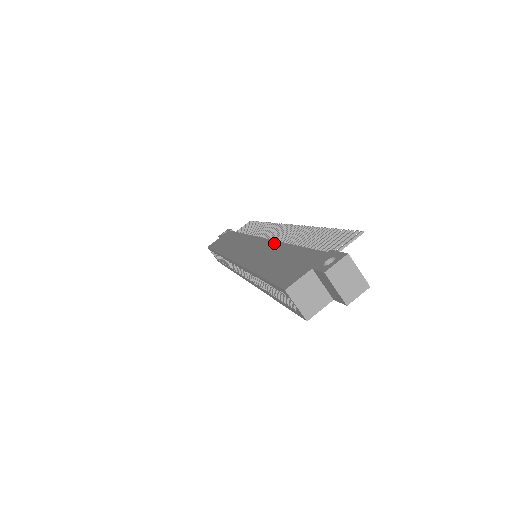
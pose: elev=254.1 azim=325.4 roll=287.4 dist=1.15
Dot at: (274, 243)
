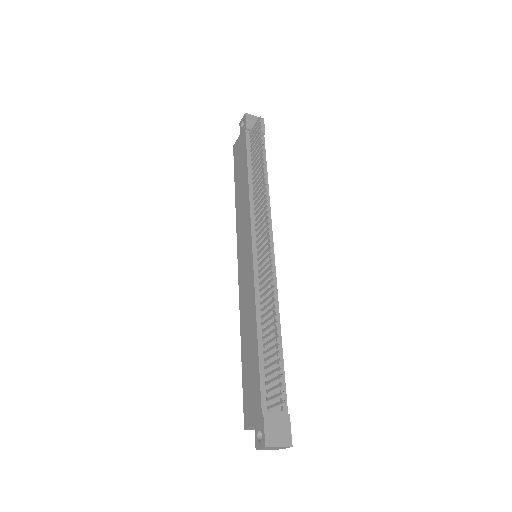
Dot at: (253, 297)
